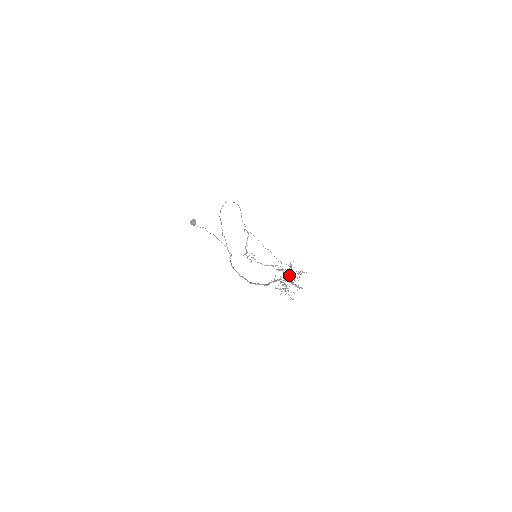
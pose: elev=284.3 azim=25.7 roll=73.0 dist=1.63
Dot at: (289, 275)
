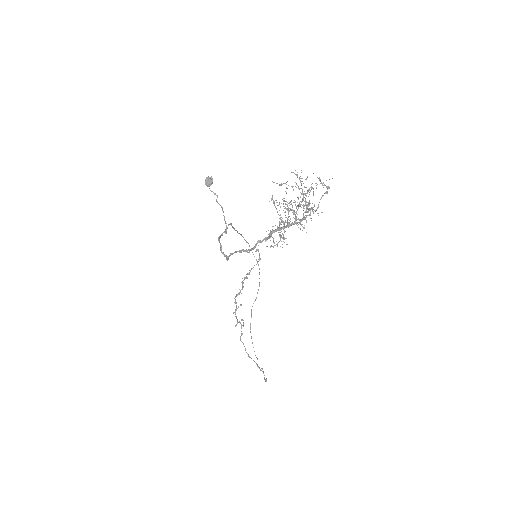
Dot at: occluded
